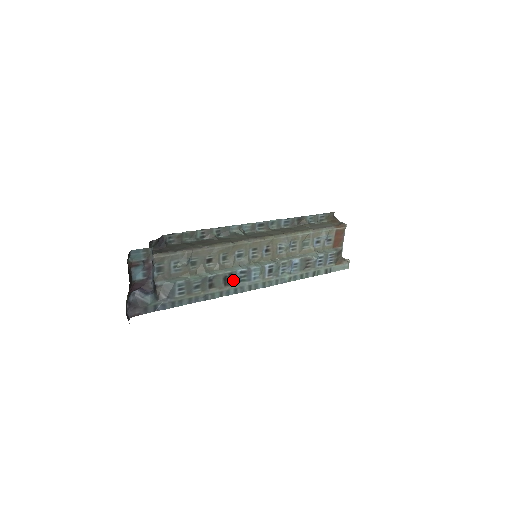
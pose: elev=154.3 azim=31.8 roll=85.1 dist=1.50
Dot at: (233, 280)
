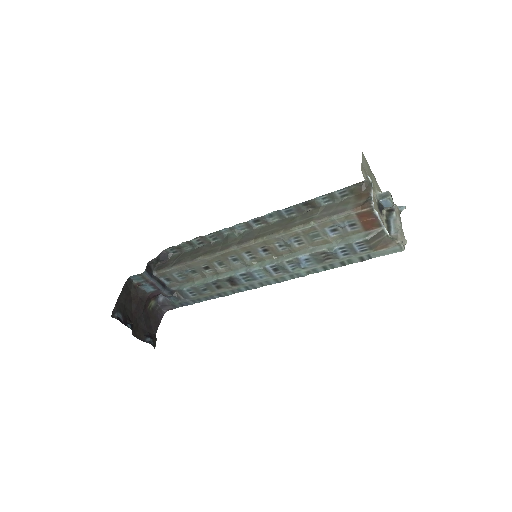
Dot at: (238, 281)
